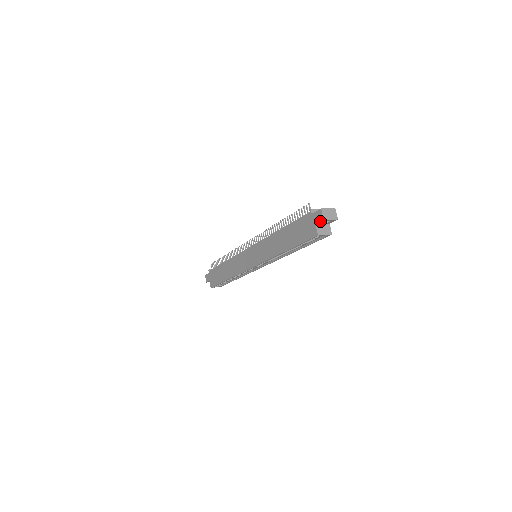
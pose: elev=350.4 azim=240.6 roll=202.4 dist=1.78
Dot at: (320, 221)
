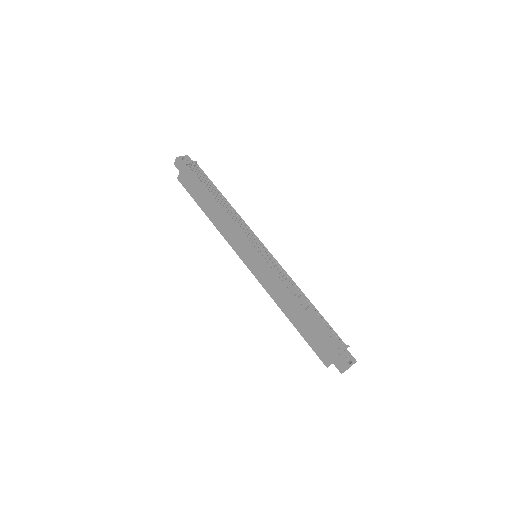
Dot at: occluded
